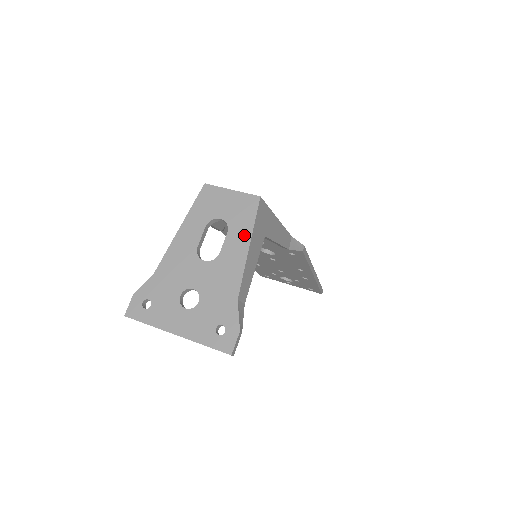
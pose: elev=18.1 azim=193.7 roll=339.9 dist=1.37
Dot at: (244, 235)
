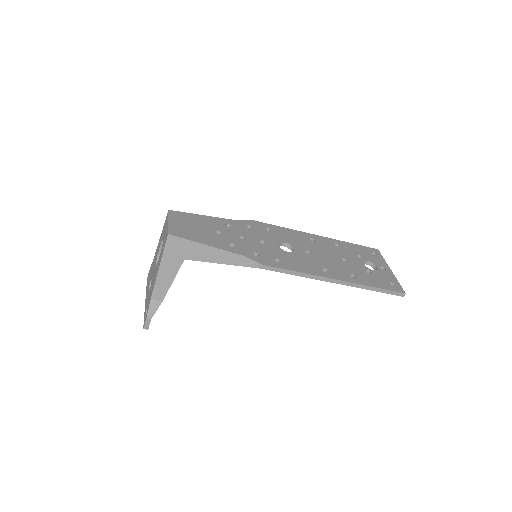
Dot at: (161, 258)
